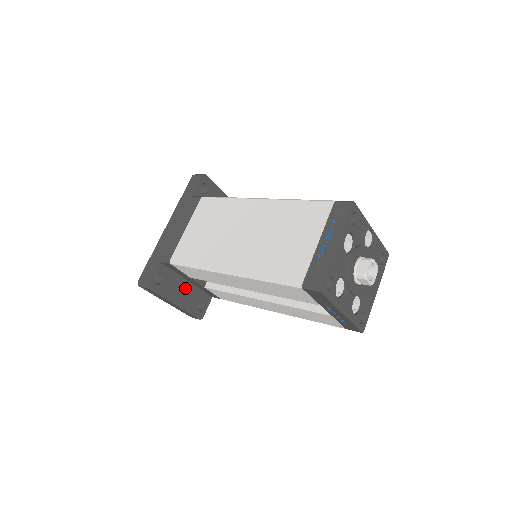
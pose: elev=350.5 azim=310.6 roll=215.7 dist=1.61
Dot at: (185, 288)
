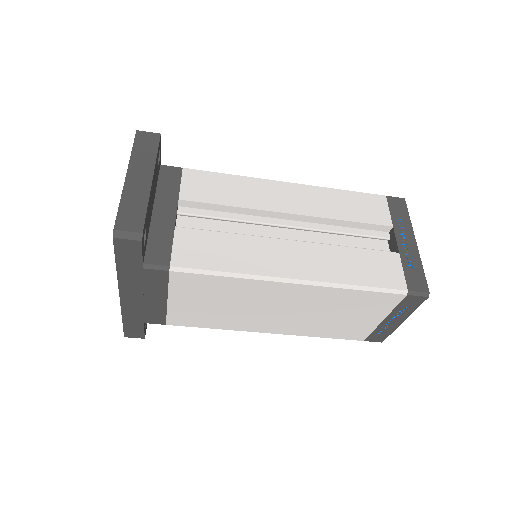
Dot at: (151, 204)
